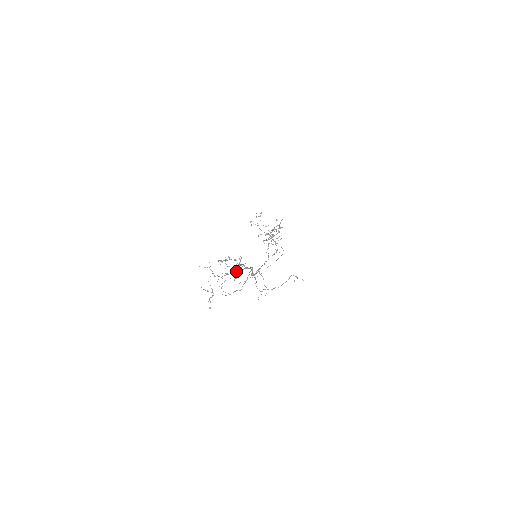
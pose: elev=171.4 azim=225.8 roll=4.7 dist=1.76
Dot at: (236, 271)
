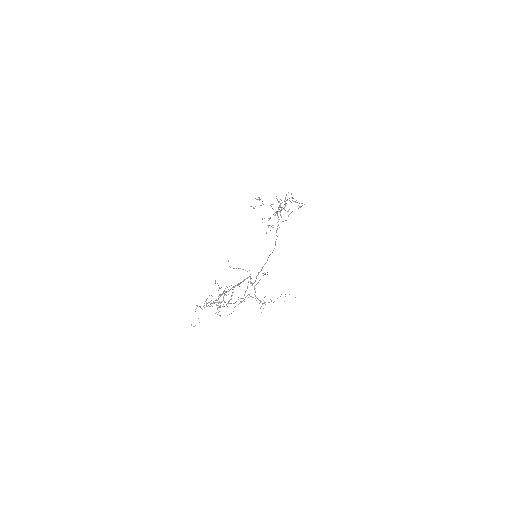
Dot at: occluded
